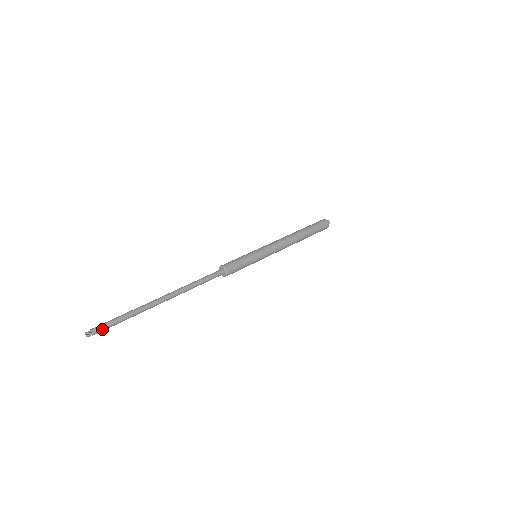
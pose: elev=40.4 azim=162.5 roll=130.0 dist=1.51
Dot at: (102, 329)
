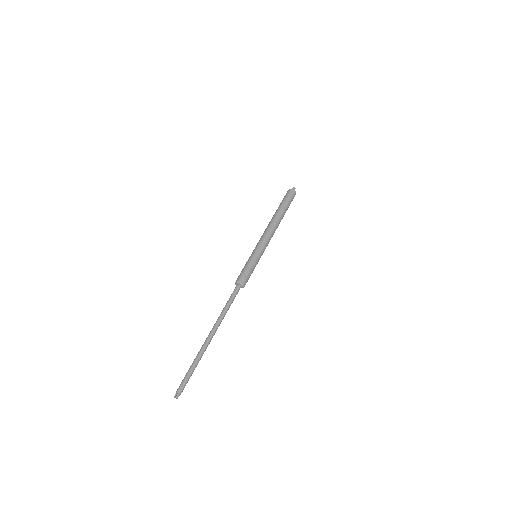
Dot at: occluded
